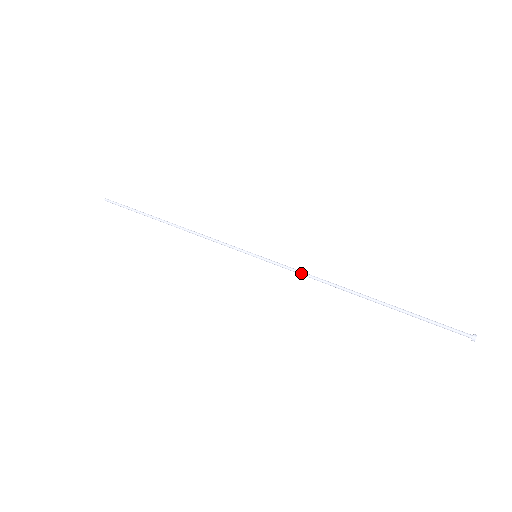
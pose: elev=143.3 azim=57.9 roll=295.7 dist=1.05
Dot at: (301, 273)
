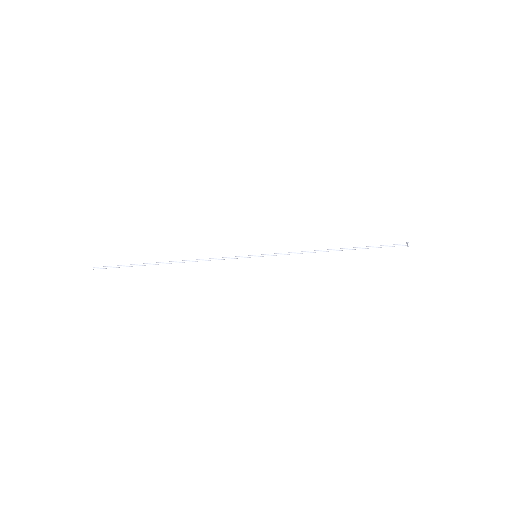
Dot at: occluded
